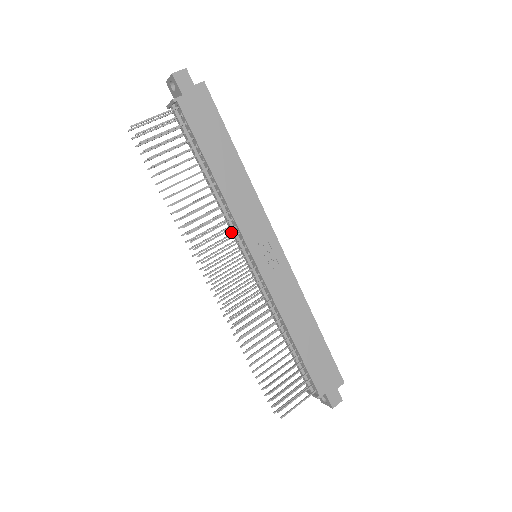
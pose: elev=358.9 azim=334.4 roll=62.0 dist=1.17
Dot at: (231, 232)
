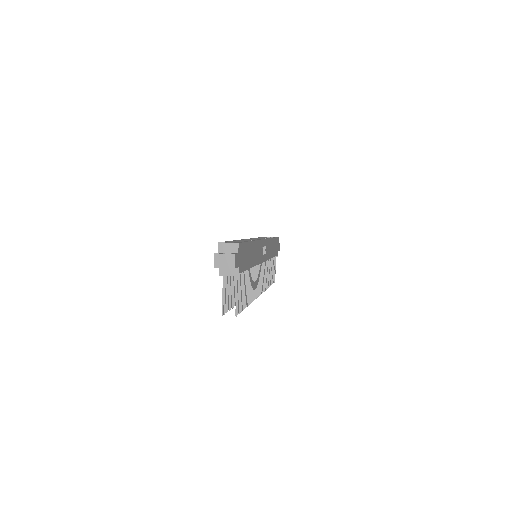
Dot at: occluded
